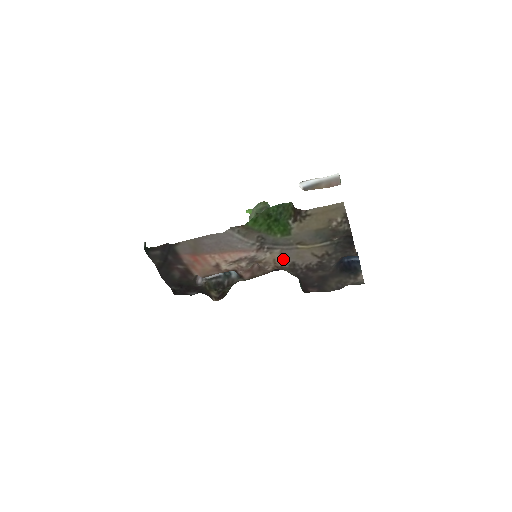
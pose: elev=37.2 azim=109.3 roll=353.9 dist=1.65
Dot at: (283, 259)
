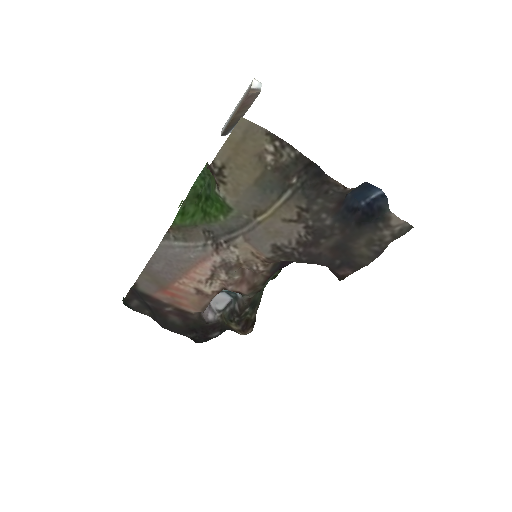
Dot at: (256, 247)
